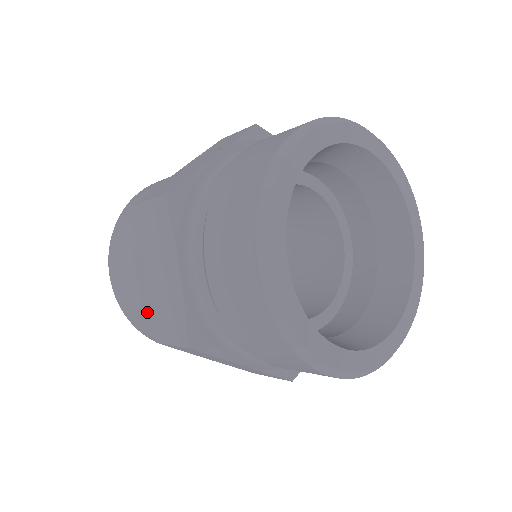
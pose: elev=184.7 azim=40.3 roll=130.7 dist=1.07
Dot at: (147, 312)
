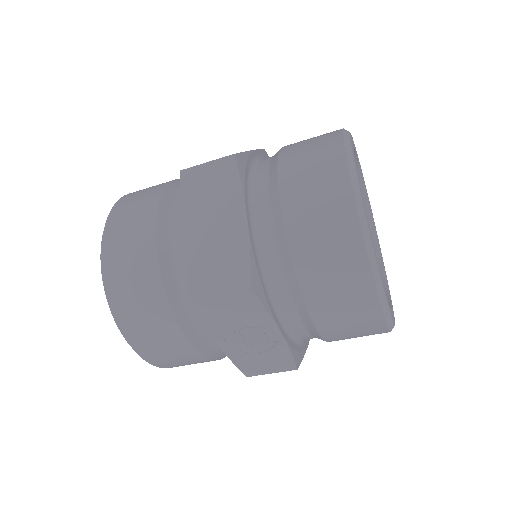
Dot at: (163, 190)
